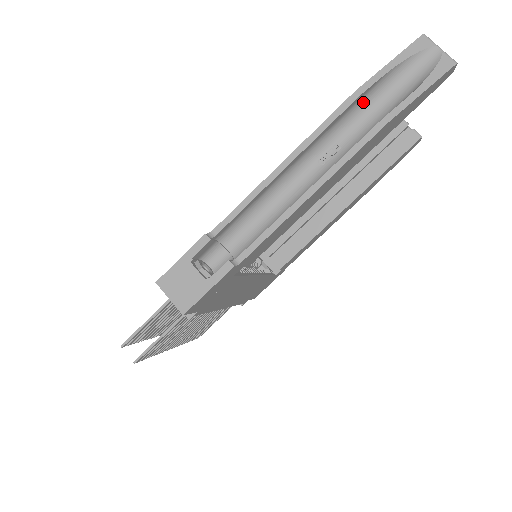
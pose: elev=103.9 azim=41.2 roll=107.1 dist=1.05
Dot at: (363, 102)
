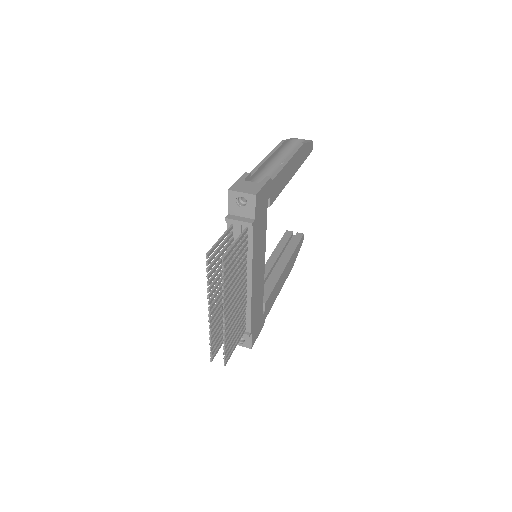
Dot at: (286, 148)
